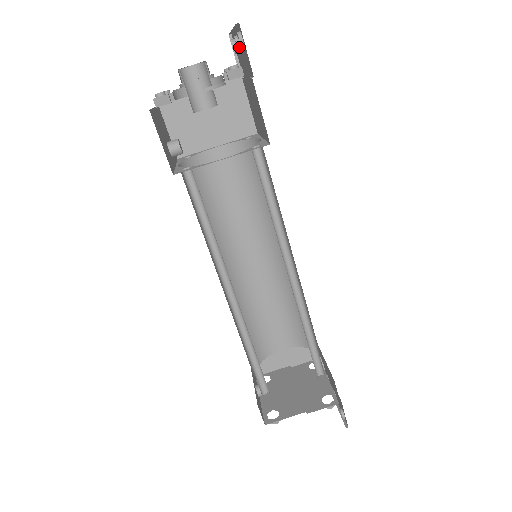
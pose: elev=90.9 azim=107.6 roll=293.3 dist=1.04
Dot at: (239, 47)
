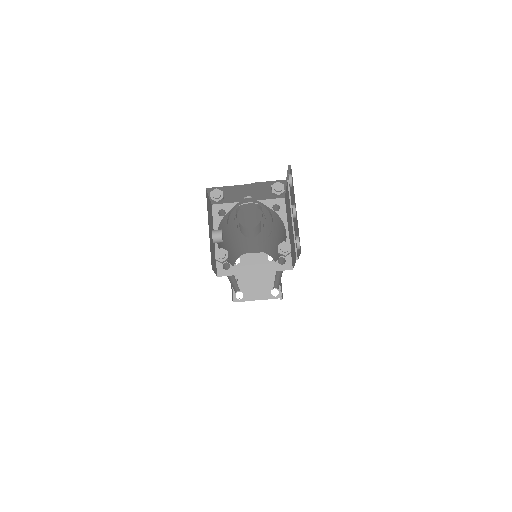
Dot at: (294, 217)
